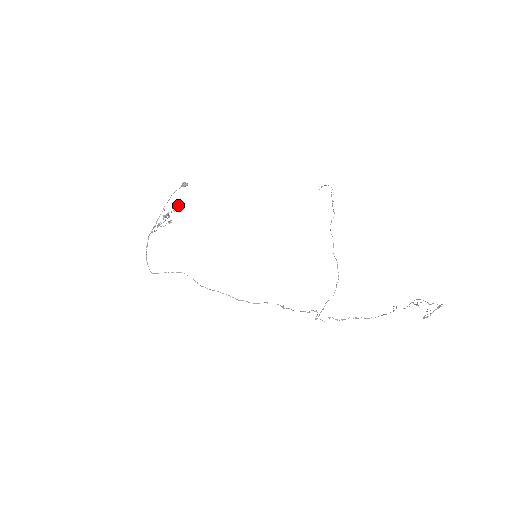
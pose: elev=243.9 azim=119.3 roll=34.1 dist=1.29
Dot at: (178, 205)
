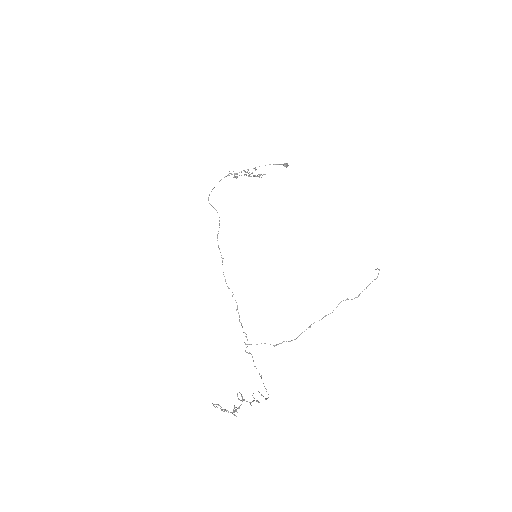
Dot at: (264, 174)
